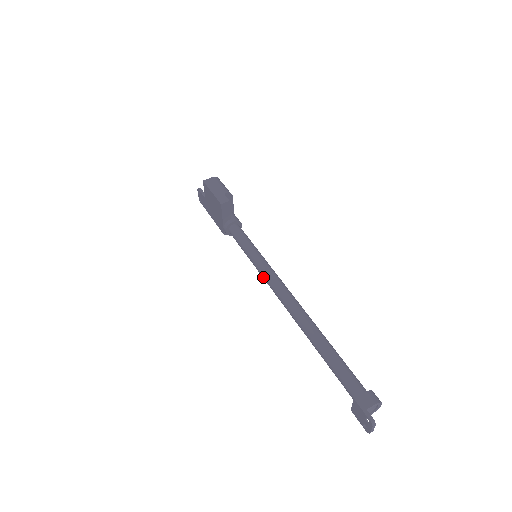
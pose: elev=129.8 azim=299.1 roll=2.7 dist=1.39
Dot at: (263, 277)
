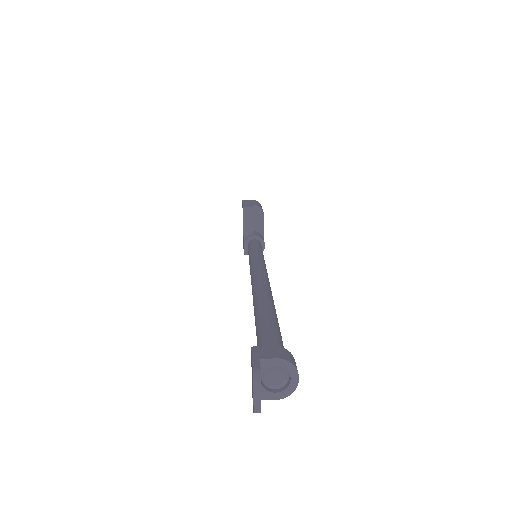
Dot at: occluded
